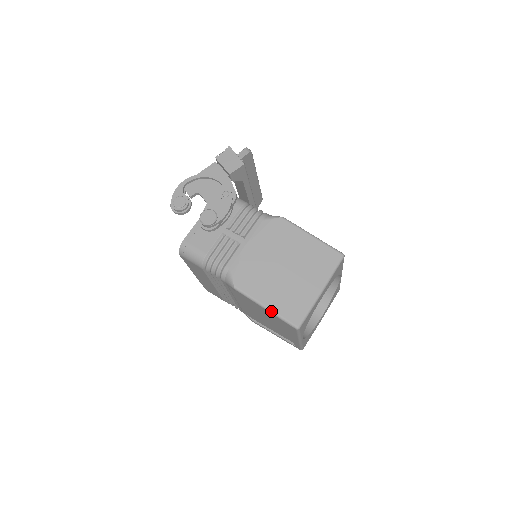
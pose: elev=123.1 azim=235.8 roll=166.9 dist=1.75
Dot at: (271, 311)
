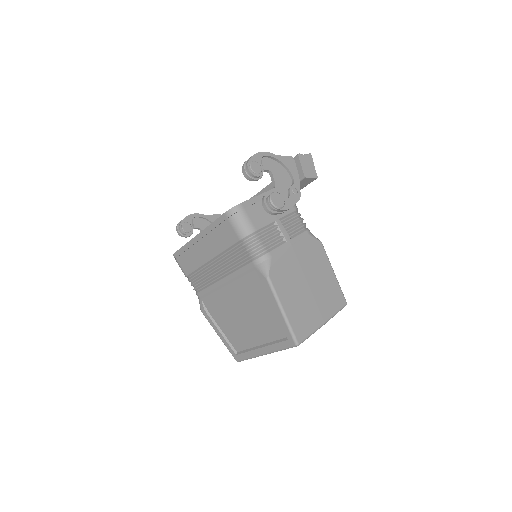
Dot at: (286, 317)
